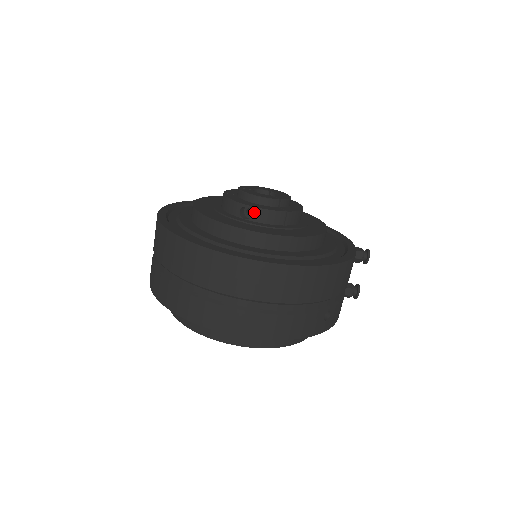
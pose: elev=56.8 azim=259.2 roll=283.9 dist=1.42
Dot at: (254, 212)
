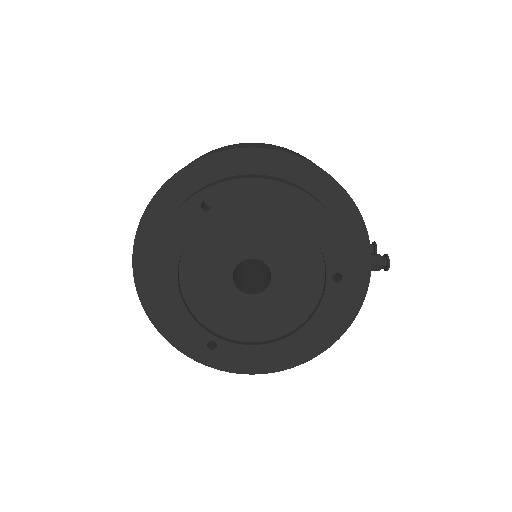
Dot at: occluded
